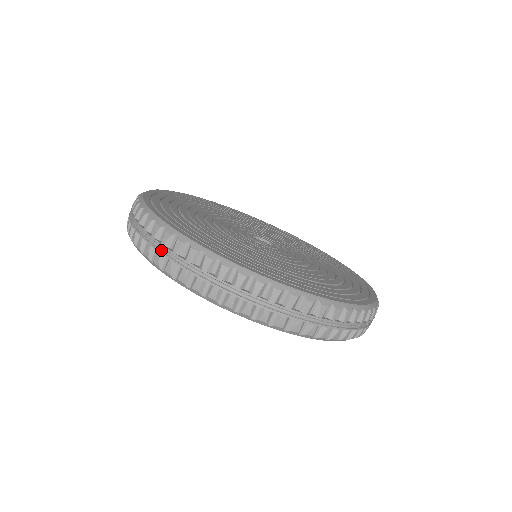
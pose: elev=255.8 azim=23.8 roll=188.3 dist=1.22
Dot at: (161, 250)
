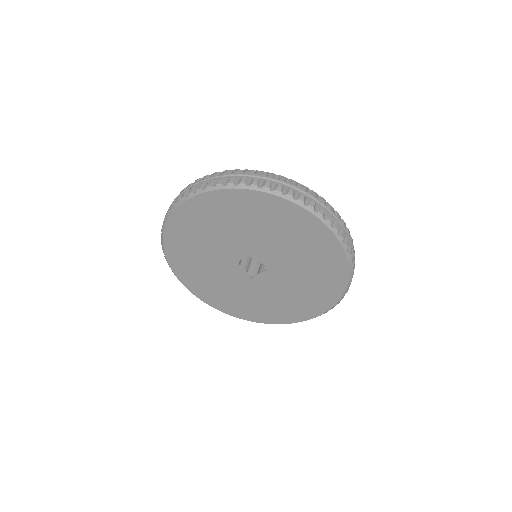
Dot at: (185, 191)
